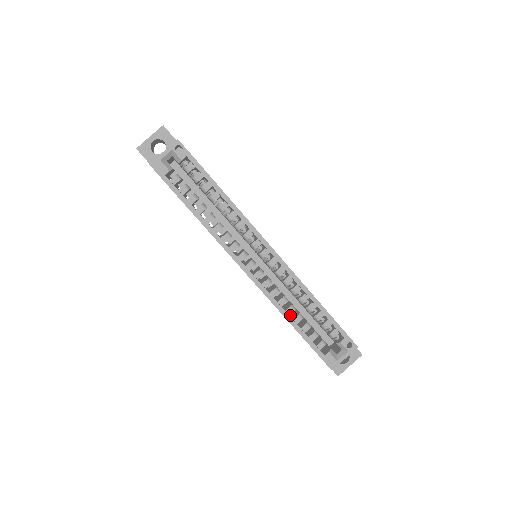
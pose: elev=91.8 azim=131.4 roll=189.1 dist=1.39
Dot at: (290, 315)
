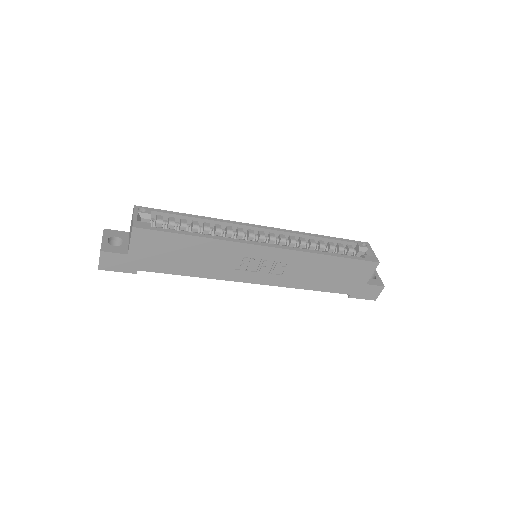
Dot at: occluded
